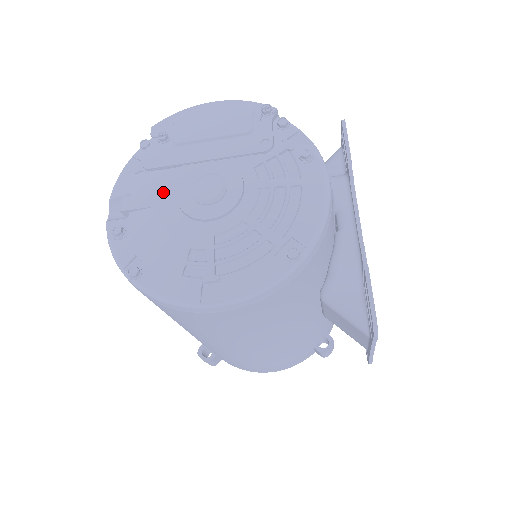
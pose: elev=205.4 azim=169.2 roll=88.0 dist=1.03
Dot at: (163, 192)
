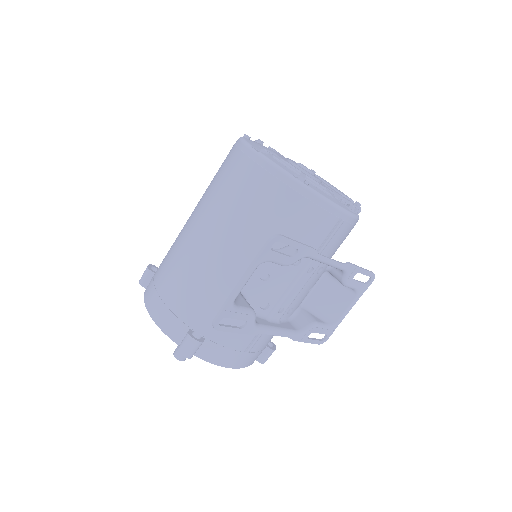
Dot at: occluded
